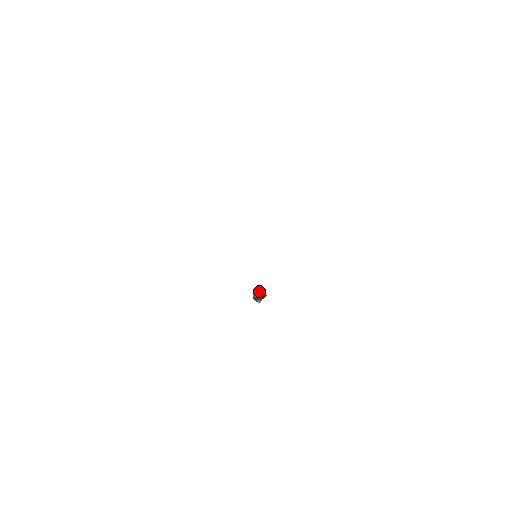
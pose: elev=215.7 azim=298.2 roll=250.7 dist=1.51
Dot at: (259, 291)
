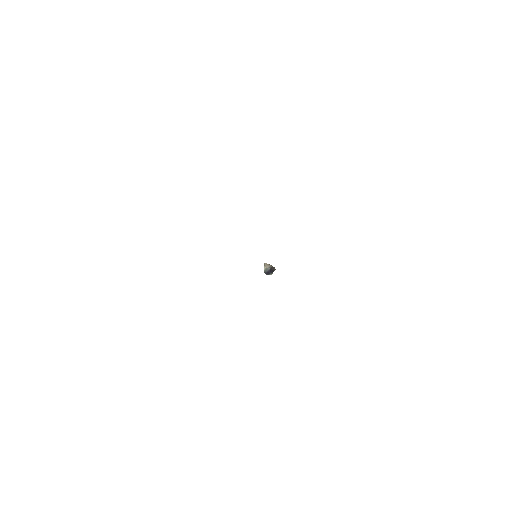
Dot at: (268, 266)
